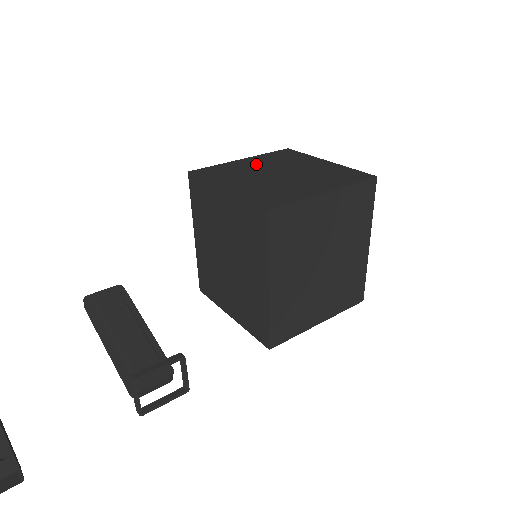
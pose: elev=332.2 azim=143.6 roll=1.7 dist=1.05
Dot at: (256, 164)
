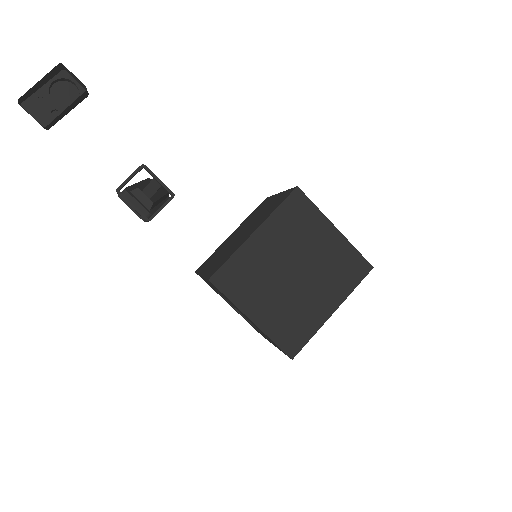
Dot at: occluded
